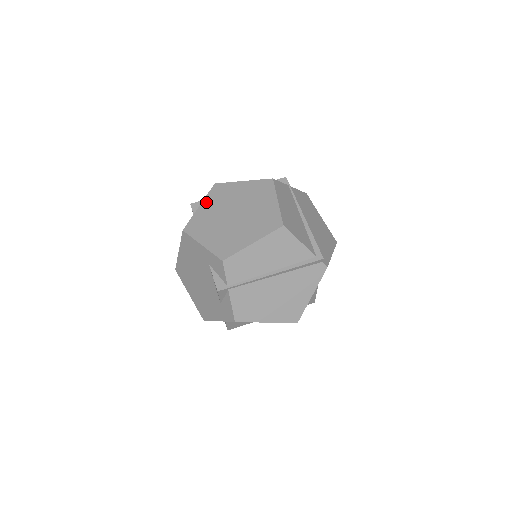
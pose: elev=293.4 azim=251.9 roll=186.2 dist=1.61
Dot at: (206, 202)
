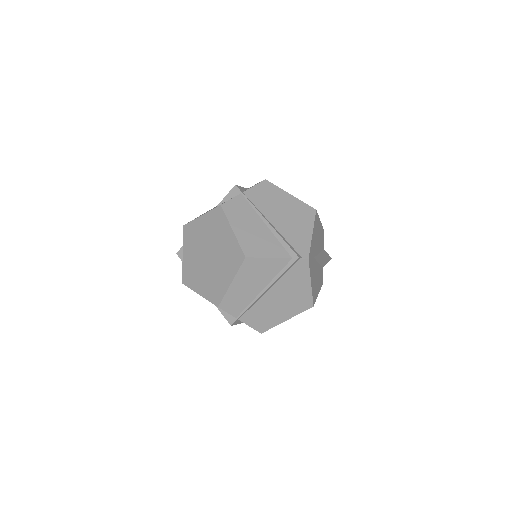
Dot at: (185, 248)
